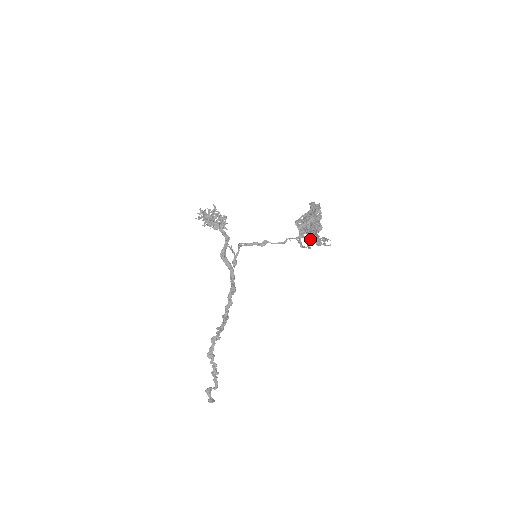
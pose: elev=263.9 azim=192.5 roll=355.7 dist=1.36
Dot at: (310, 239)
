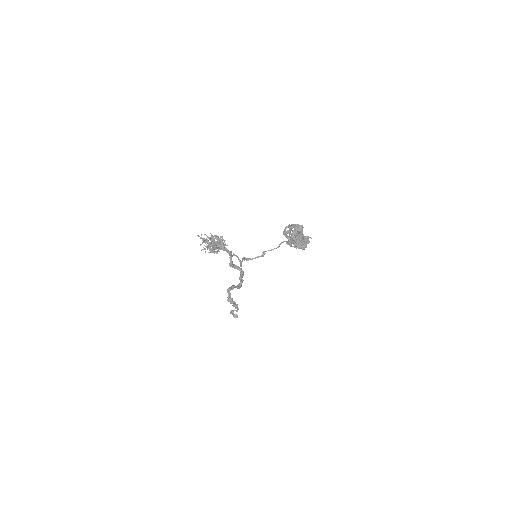
Dot at: occluded
